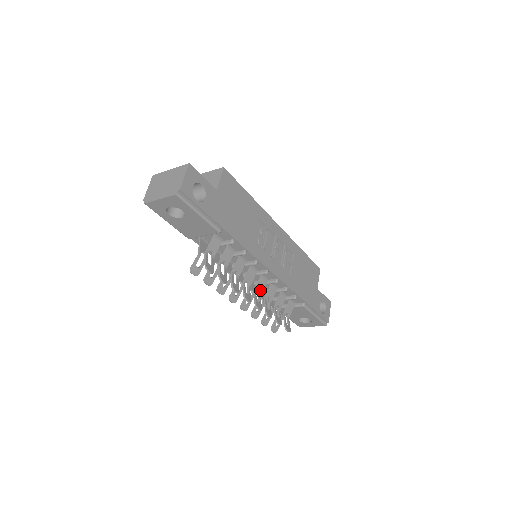
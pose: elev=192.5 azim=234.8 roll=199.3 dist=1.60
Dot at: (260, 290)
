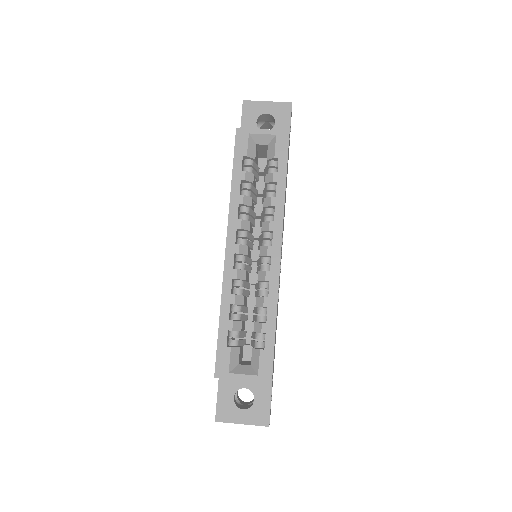
Dot at: occluded
